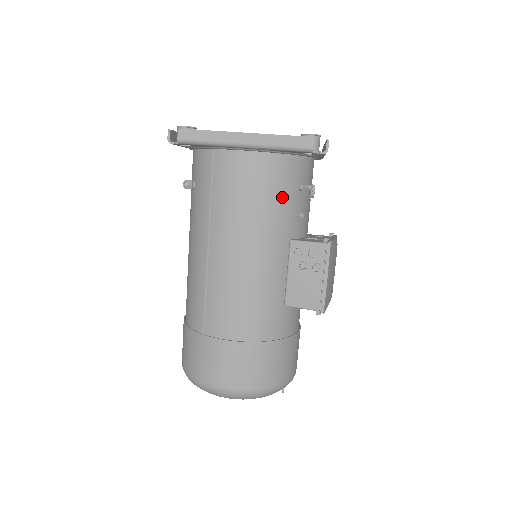
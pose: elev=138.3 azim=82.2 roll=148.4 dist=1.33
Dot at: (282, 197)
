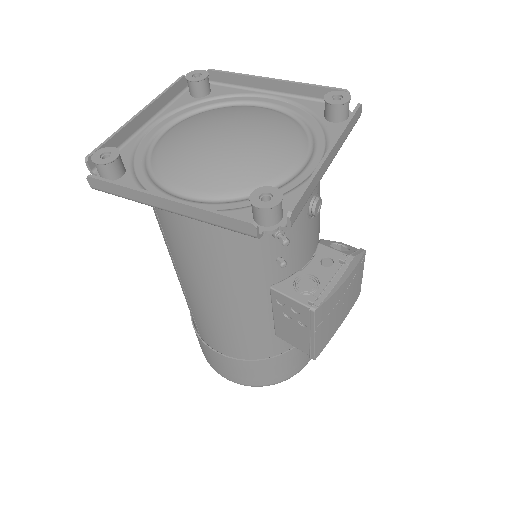
Dot at: (246, 252)
